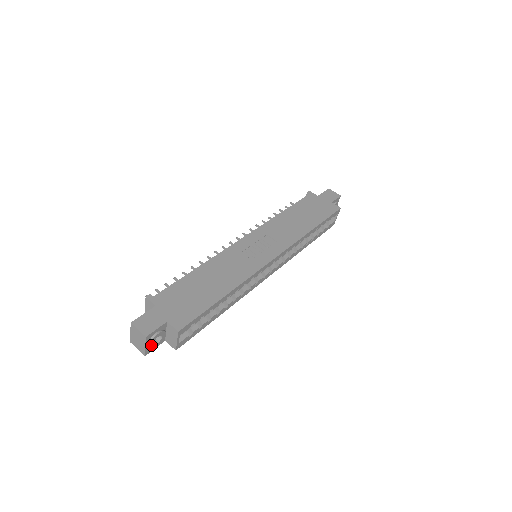
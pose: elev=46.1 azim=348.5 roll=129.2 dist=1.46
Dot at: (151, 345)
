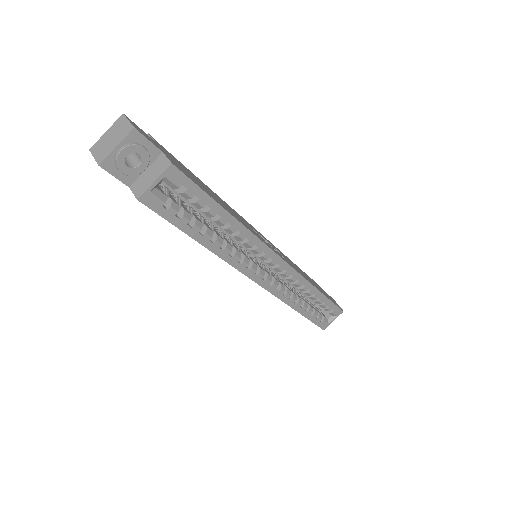
Dot at: (123, 154)
